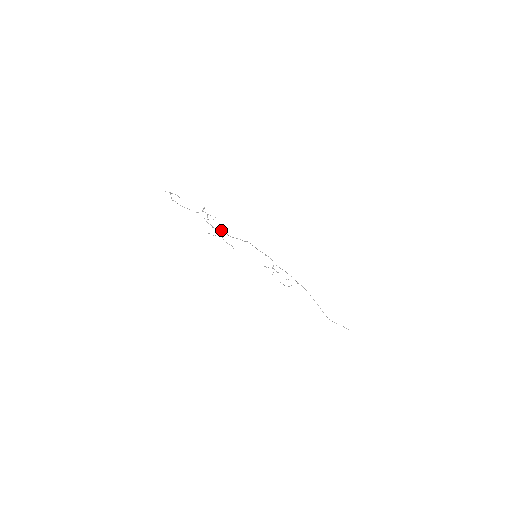
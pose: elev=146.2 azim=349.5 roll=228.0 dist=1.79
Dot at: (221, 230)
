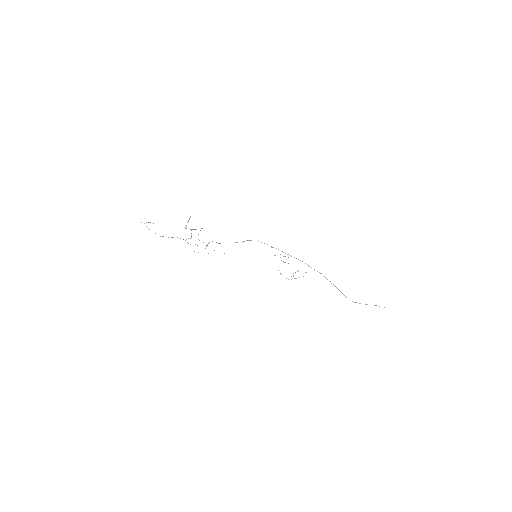
Dot at: (207, 245)
